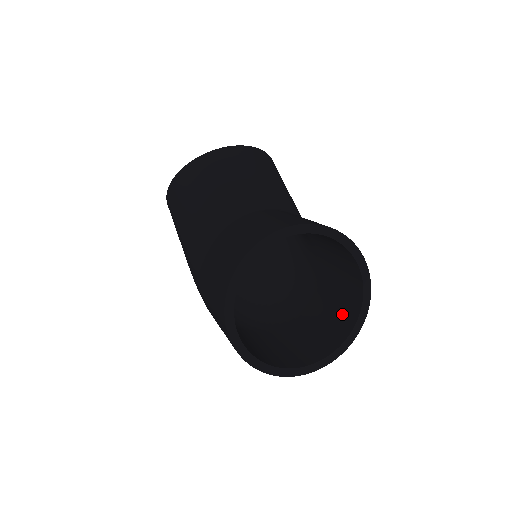
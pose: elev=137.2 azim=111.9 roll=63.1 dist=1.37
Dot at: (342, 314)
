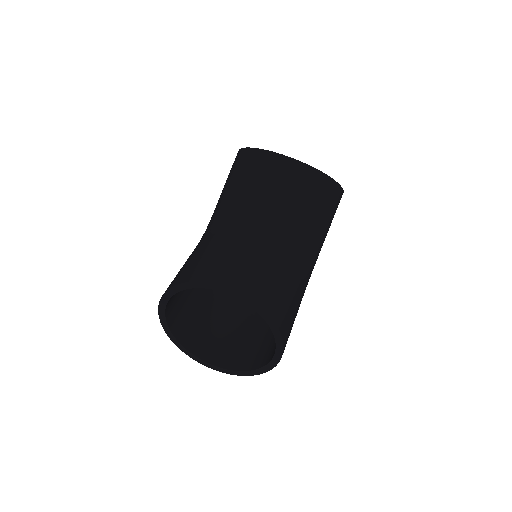
Dot at: (262, 352)
